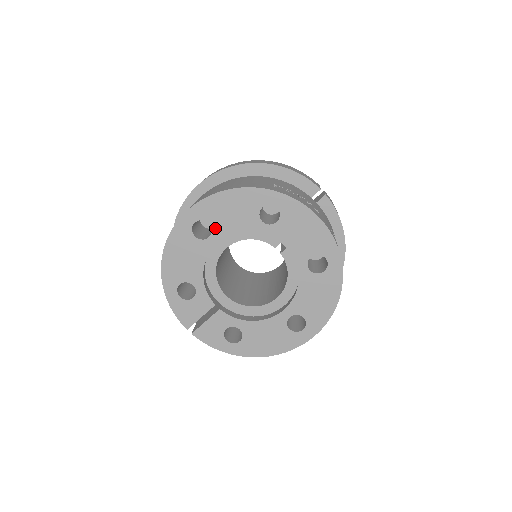
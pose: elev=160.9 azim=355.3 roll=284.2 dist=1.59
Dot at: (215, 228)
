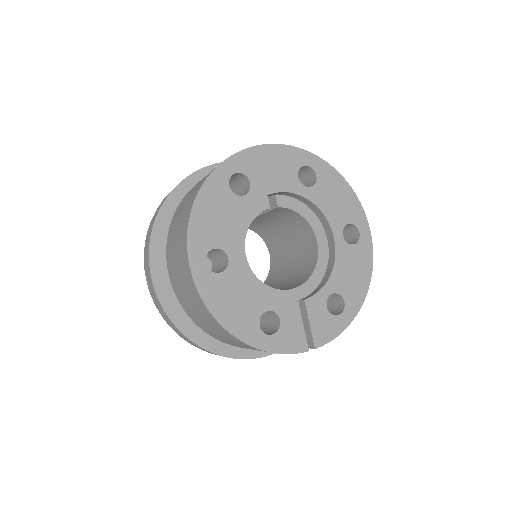
Dot at: (223, 246)
